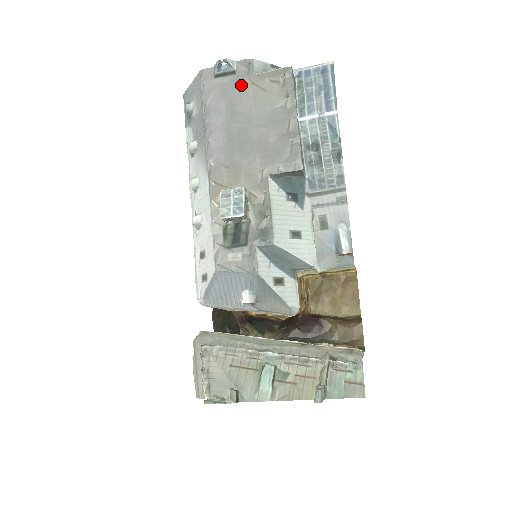
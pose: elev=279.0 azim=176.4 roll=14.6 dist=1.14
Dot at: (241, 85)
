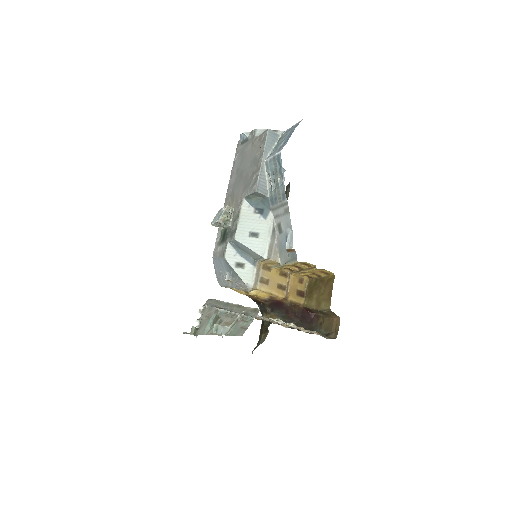
Dot at: (248, 146)
